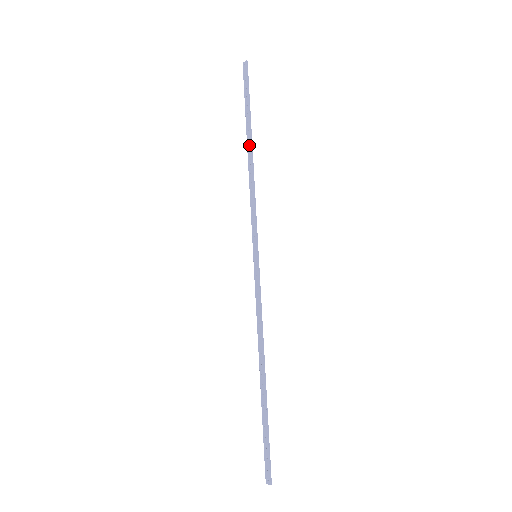
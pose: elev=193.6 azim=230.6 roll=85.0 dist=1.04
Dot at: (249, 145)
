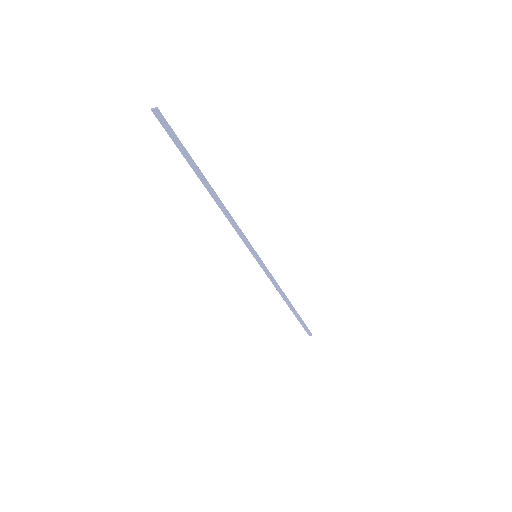
Dot at: (209, 189)
